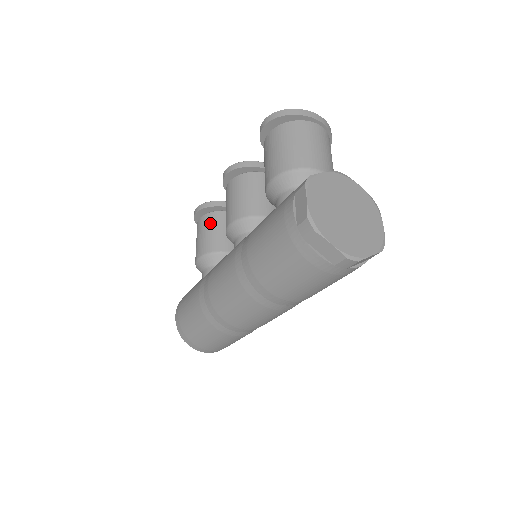
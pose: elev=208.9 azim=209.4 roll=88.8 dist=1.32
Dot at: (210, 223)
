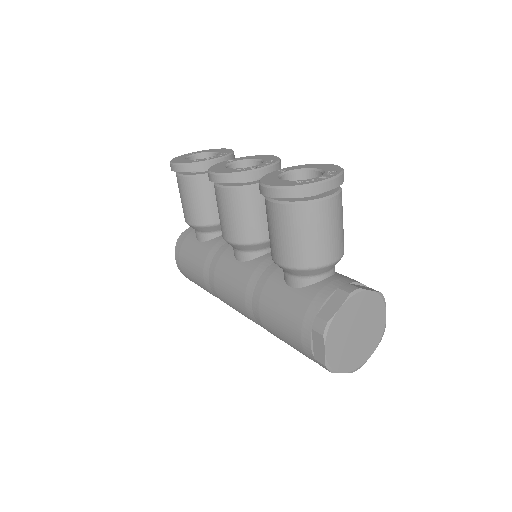
Dot at: (195, 191)
